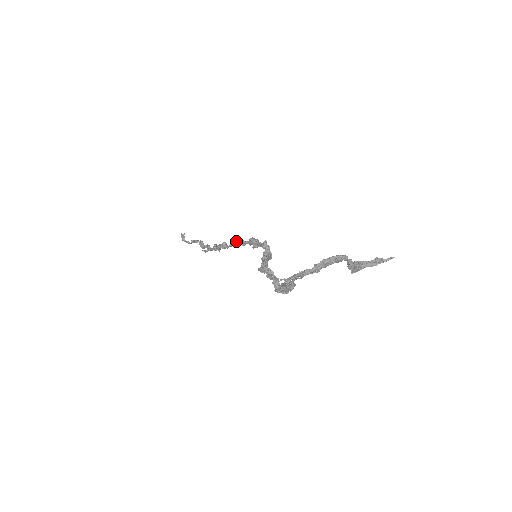
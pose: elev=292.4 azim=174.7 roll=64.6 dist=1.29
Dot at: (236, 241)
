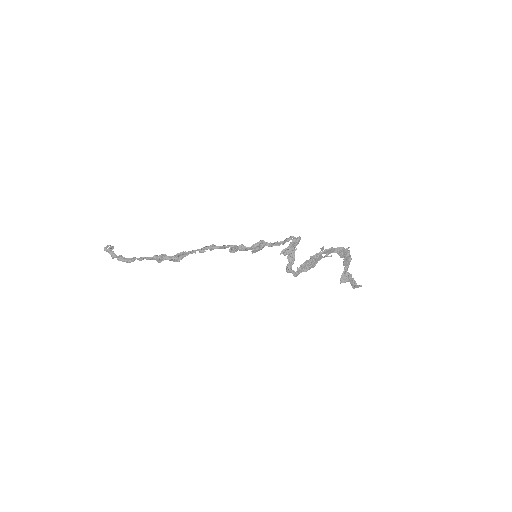
Dot at: (232, 245)
